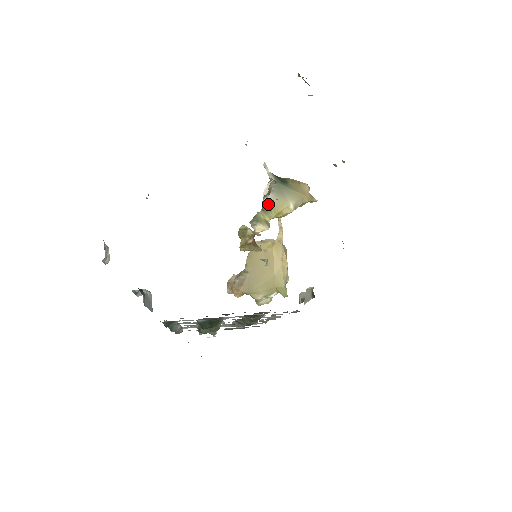
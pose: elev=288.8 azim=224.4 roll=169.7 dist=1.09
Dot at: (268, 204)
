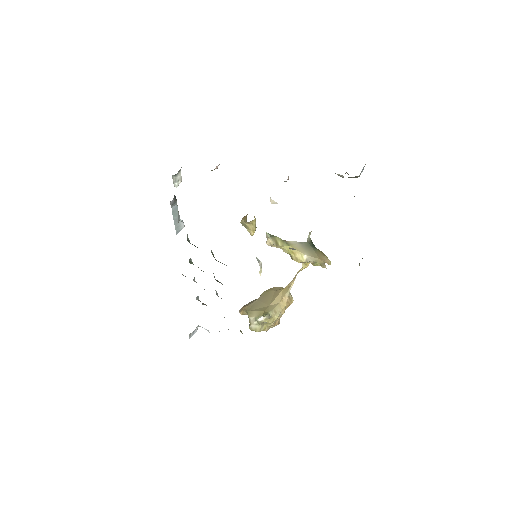
Dot at: (290, 242)
